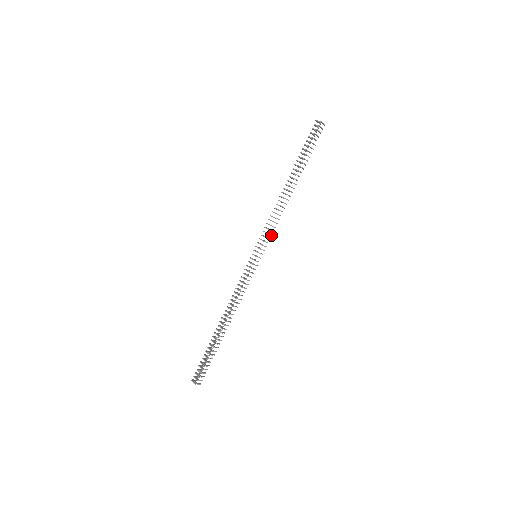
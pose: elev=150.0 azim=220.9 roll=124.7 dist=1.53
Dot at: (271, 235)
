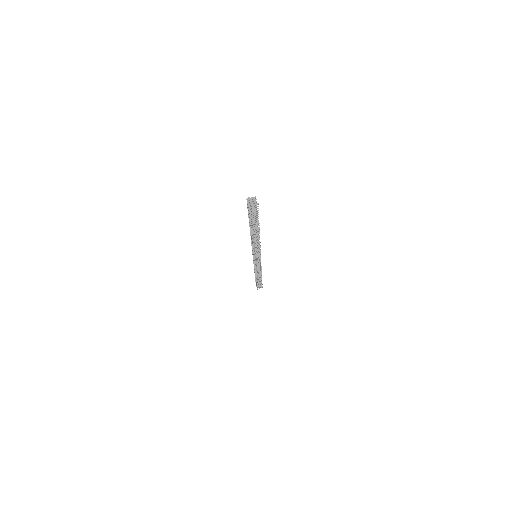
Dot at: (259, 251)
